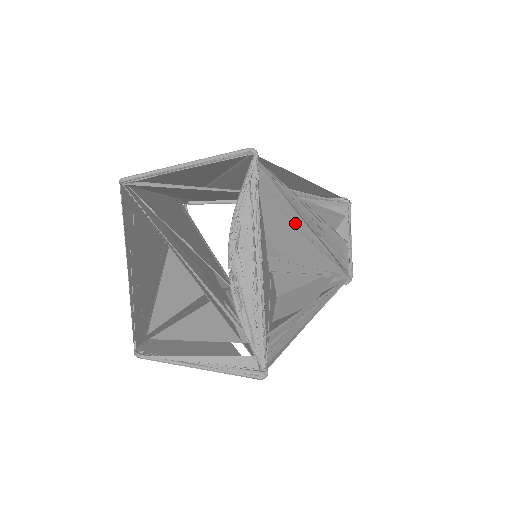
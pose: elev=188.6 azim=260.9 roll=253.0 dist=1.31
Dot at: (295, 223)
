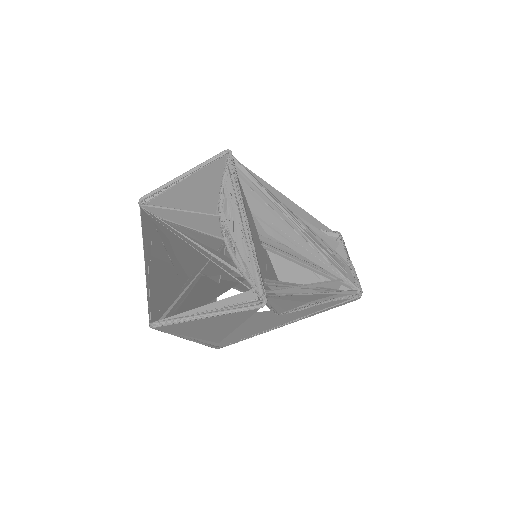
Dot at: (280, 216)
